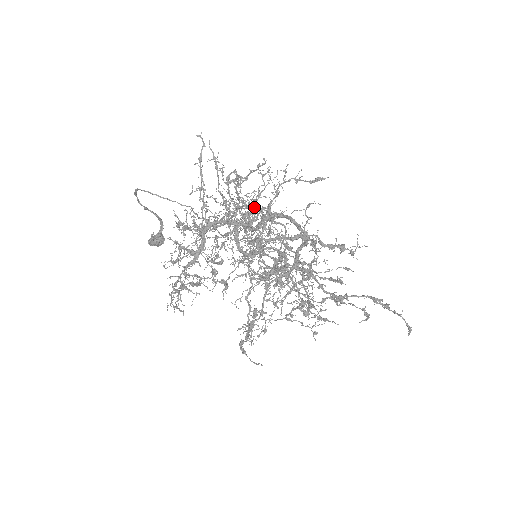
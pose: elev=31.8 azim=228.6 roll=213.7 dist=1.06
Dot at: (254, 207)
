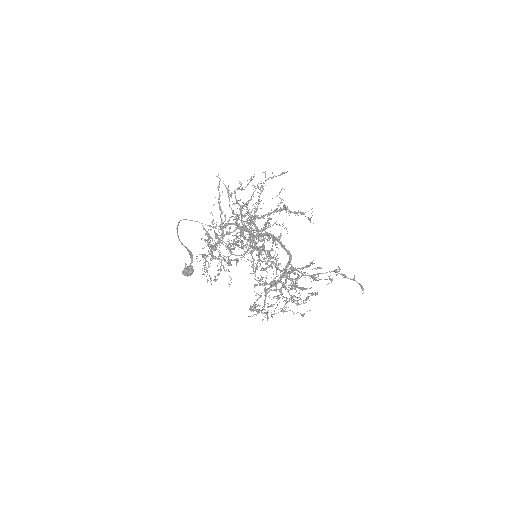
Dot at: occluded
